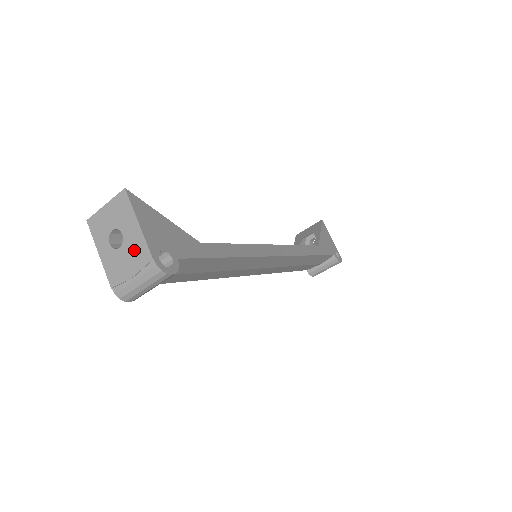
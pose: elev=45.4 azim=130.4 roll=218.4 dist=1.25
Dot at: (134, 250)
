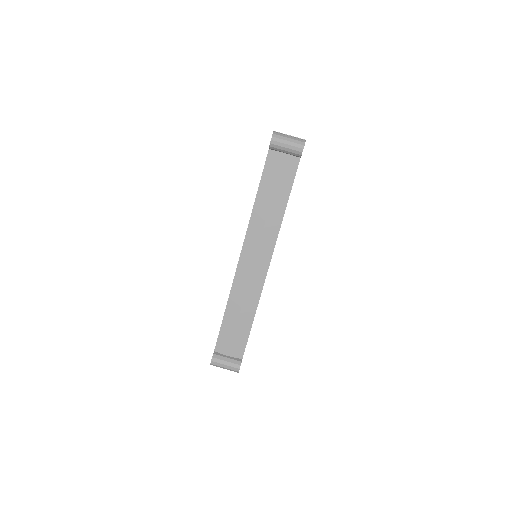
Dot at: occluded
